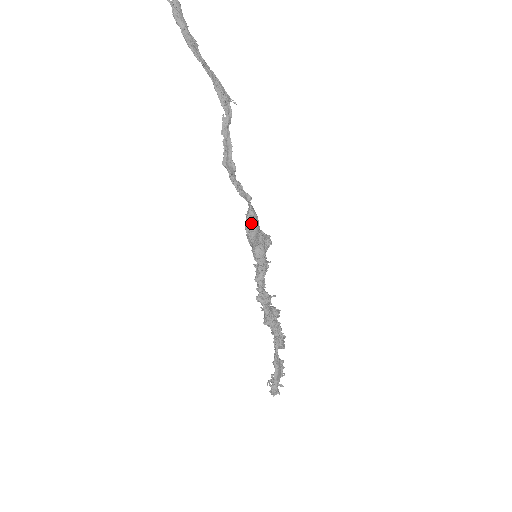
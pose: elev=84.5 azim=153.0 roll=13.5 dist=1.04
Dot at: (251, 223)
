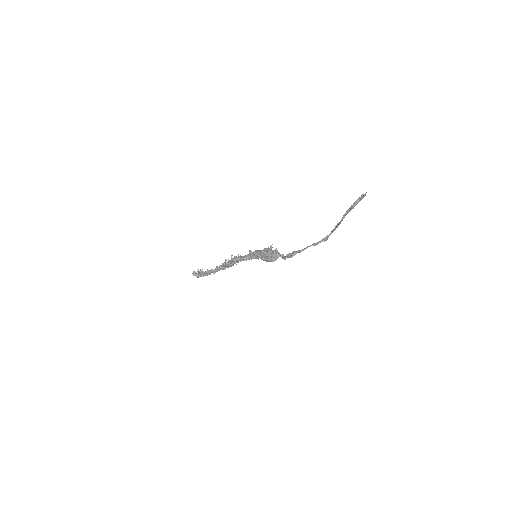
Dot at: occluded
